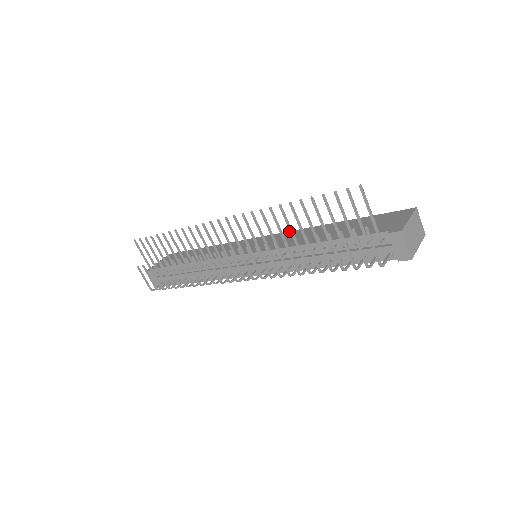
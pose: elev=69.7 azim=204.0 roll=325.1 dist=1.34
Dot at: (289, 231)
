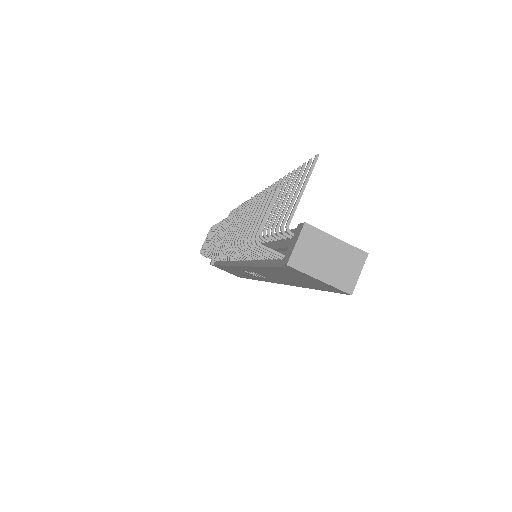
Dot at: occluded
